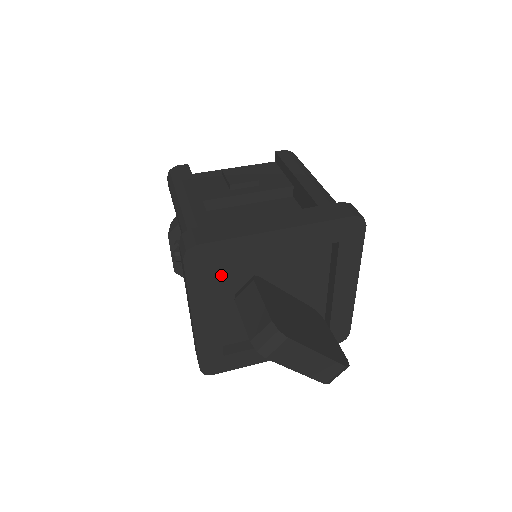
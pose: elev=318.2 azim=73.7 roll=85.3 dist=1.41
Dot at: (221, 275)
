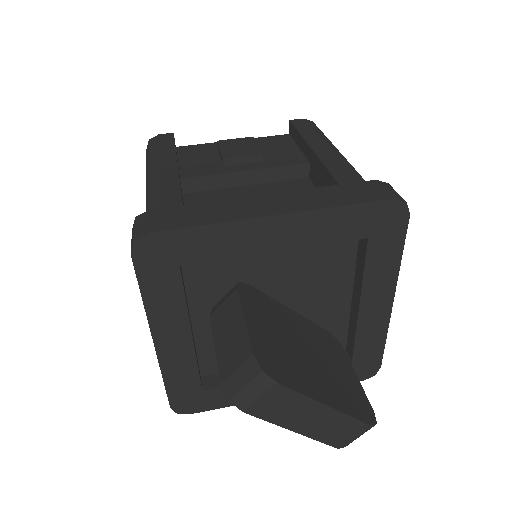
Dot at: (195, 279)
